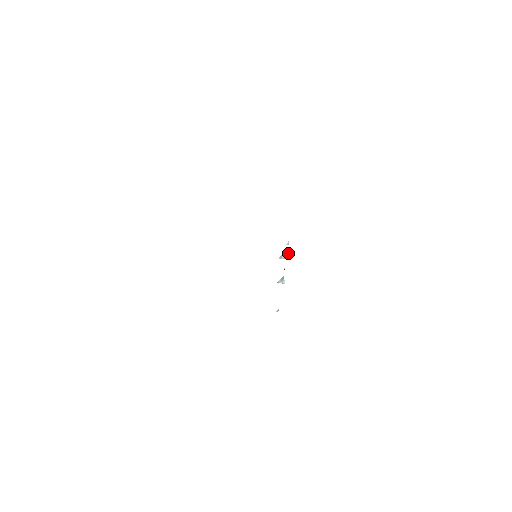
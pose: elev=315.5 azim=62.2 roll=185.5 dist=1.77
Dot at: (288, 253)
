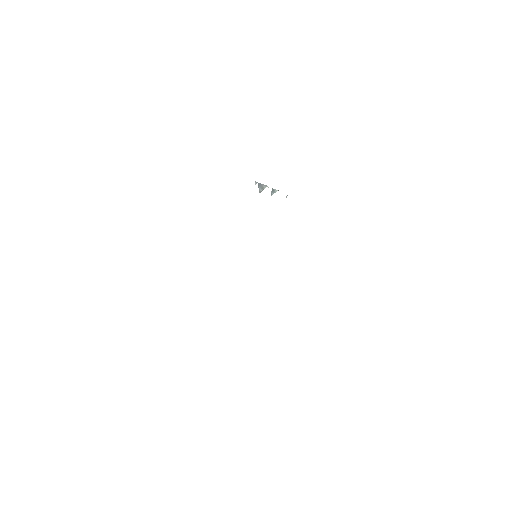
Dot at: (262, 185)
